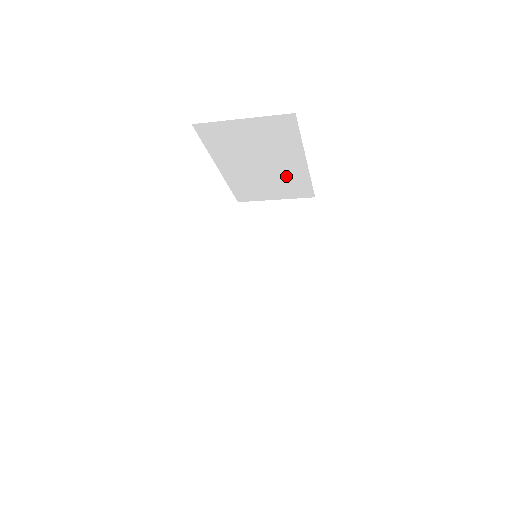
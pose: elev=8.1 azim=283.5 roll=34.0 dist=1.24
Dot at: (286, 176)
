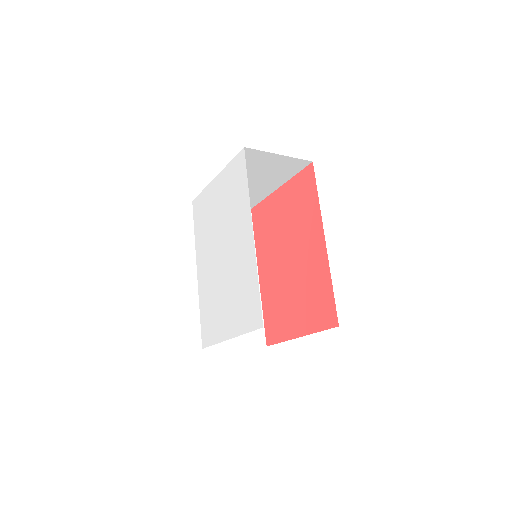
Dot at: (253, 192)
